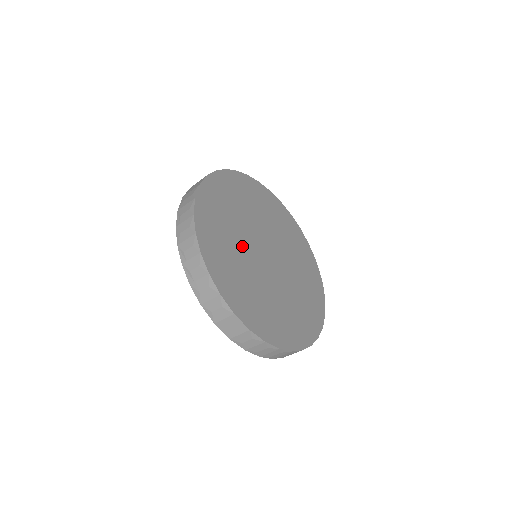
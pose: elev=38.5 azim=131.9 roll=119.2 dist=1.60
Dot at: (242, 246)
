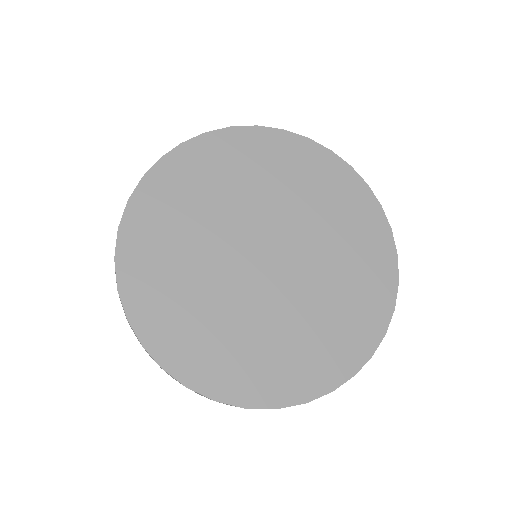
Dot at: (219, 288)
